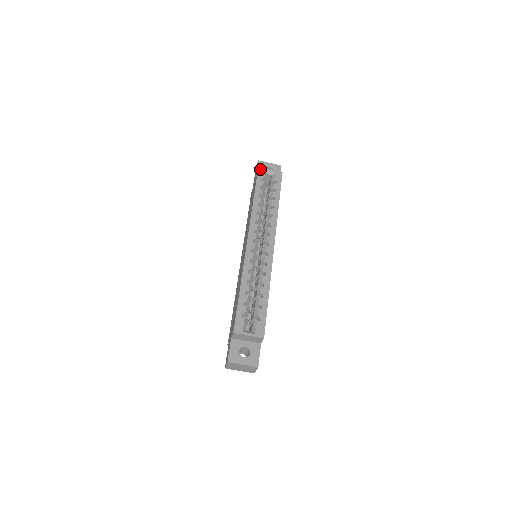
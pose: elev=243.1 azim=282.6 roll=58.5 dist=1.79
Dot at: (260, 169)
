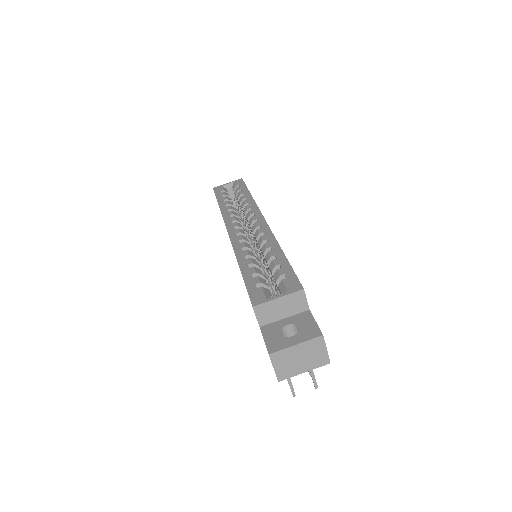
Dot at: (215, 188)
